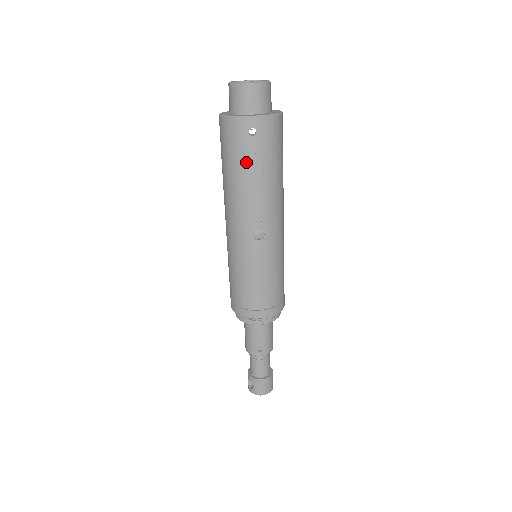
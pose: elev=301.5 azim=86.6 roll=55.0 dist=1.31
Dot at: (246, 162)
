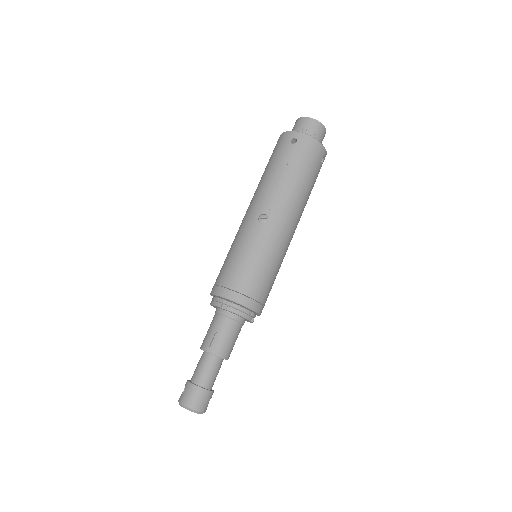
Dot at: (280, 160)
